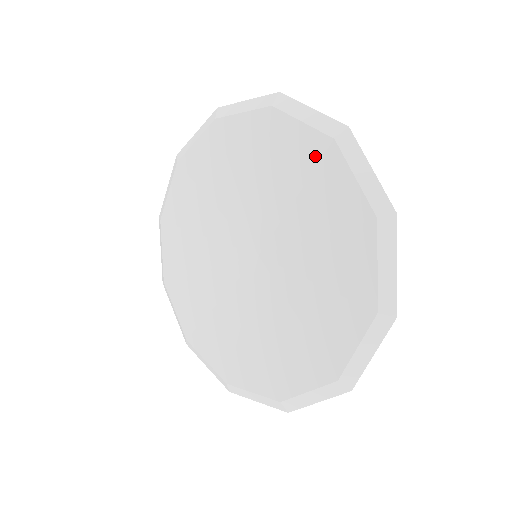
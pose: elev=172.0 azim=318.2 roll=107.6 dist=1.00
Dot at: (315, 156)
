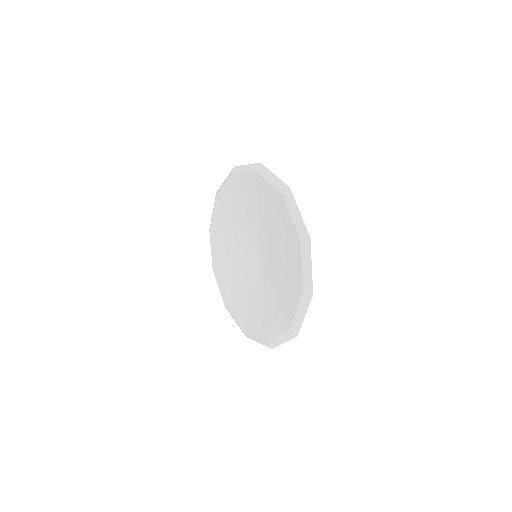
Dot at: (292, 239)
